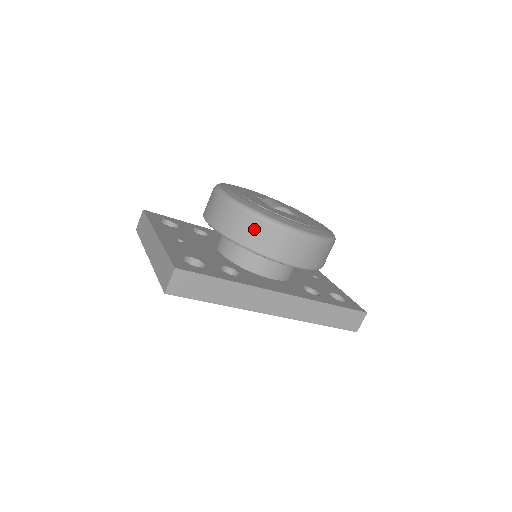
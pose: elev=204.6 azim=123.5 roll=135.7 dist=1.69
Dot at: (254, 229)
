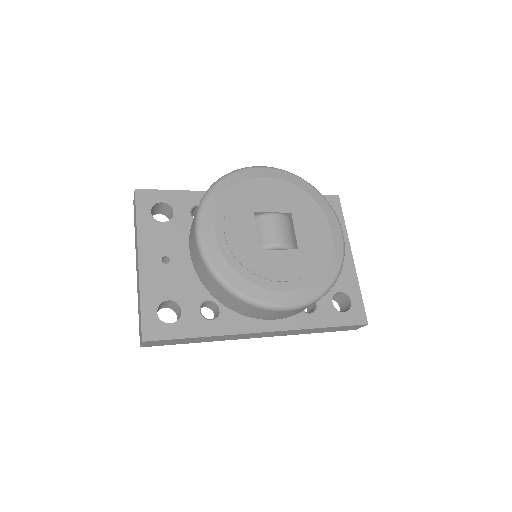
Dot at: (227, 298)
